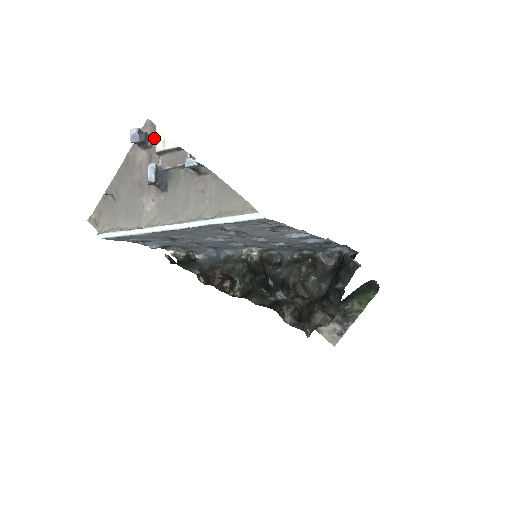
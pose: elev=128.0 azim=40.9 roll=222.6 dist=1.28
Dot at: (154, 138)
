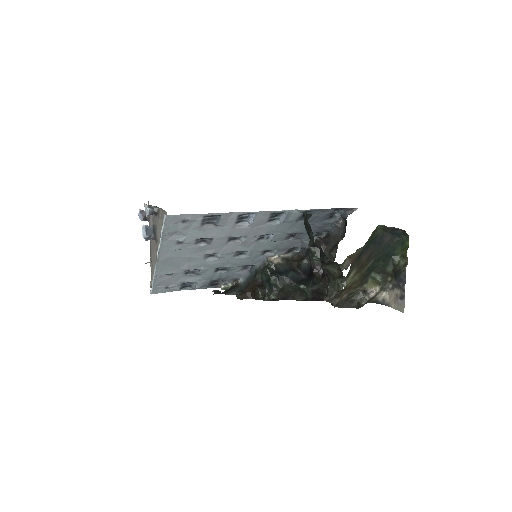
Dot at: occluded
